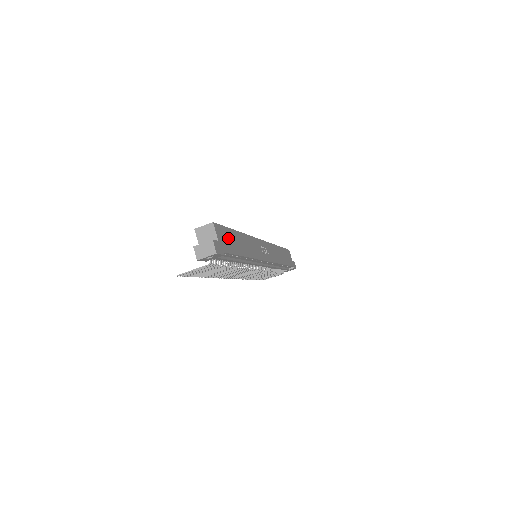
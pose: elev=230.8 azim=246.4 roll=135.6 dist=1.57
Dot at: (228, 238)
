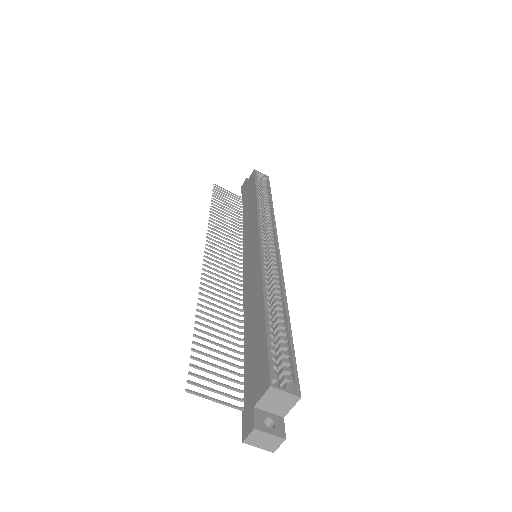
Dot at: occluded
